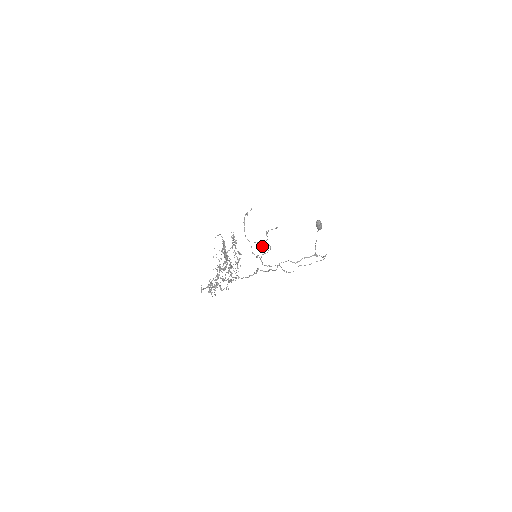
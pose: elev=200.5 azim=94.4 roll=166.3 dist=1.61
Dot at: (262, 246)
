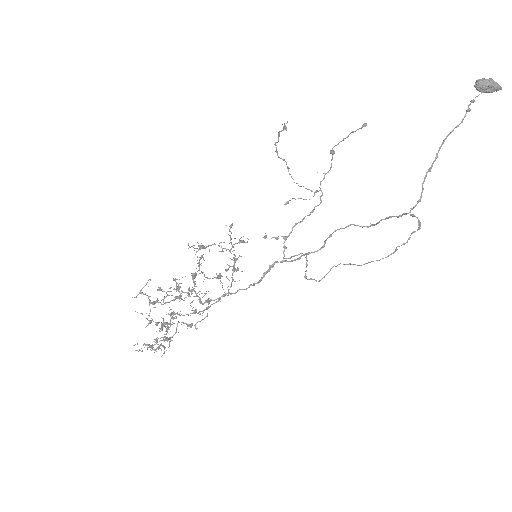
Dot at: (304, 199)
